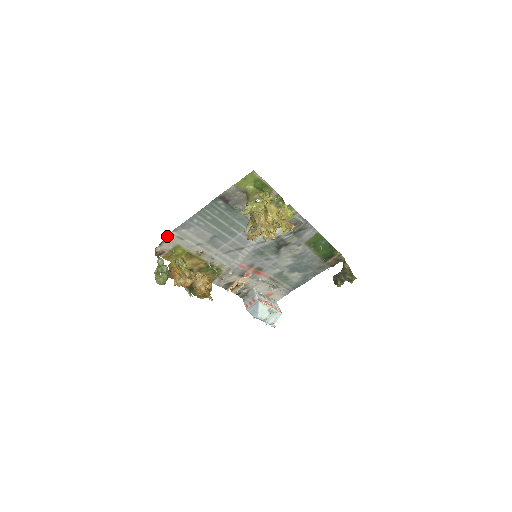
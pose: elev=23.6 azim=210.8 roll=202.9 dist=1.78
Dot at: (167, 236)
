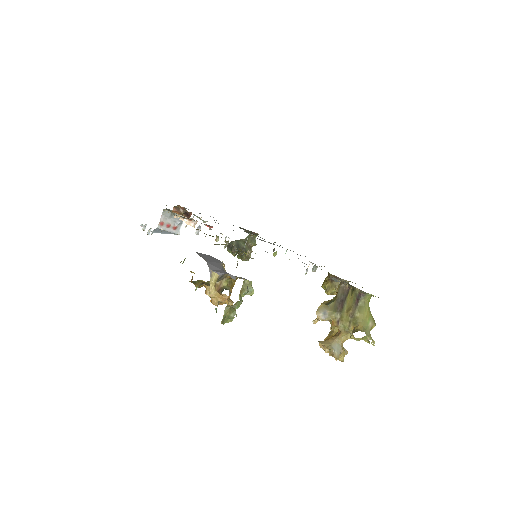
Dot at: occluded
